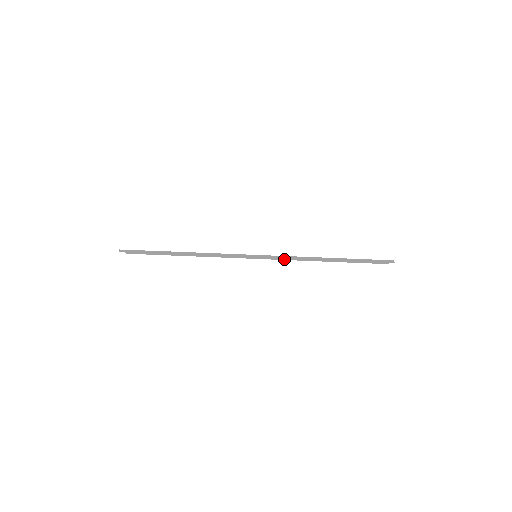
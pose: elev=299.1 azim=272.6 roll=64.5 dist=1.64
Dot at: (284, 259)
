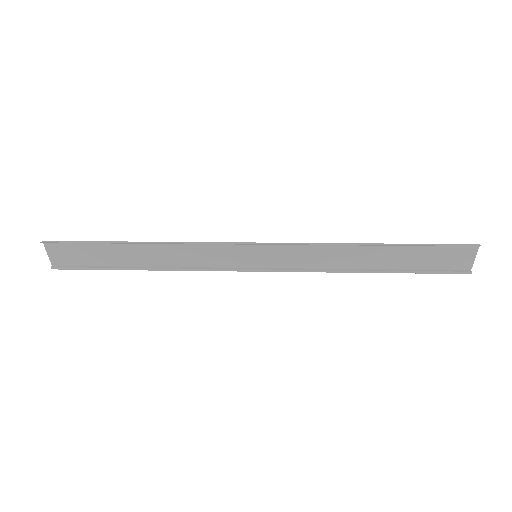
Dot at: (301, 270)
